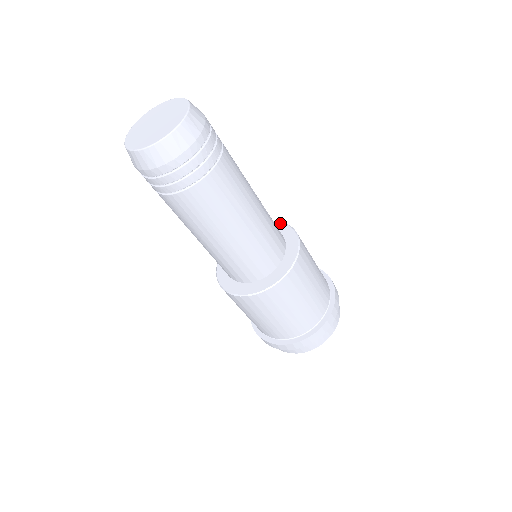
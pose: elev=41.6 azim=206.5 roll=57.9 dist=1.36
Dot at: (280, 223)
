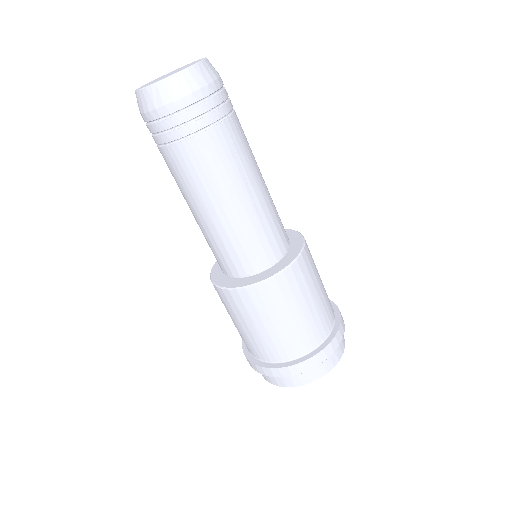
Dot at: (302, 241)
